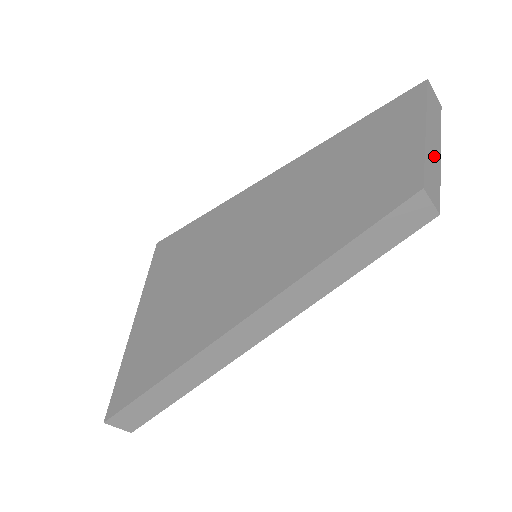
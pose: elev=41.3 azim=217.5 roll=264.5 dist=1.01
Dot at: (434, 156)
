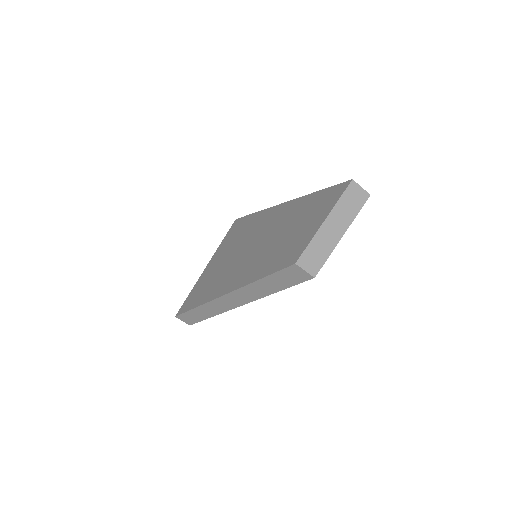
Dot at: (329, 239)
